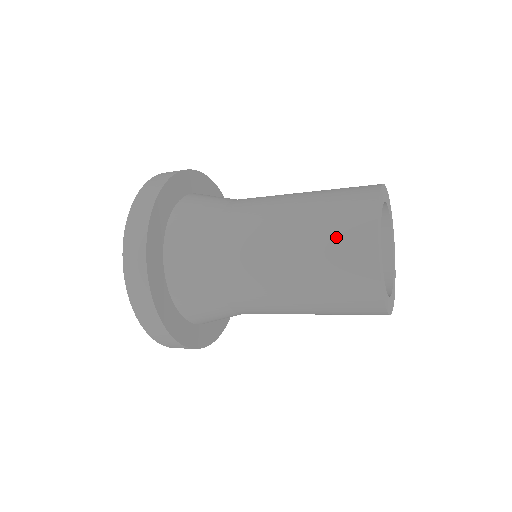
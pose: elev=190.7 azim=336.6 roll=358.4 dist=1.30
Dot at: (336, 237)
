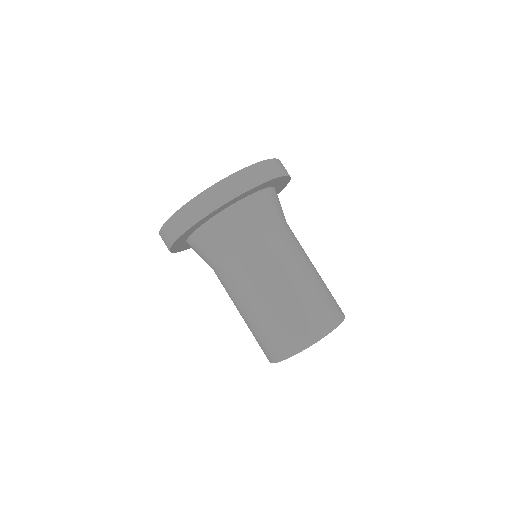
Dot at: (261, 341)
